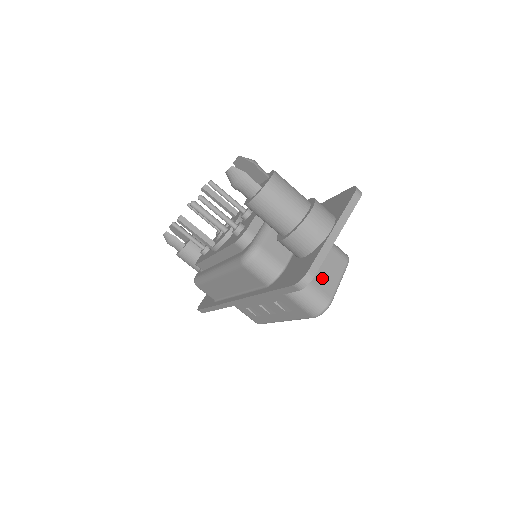
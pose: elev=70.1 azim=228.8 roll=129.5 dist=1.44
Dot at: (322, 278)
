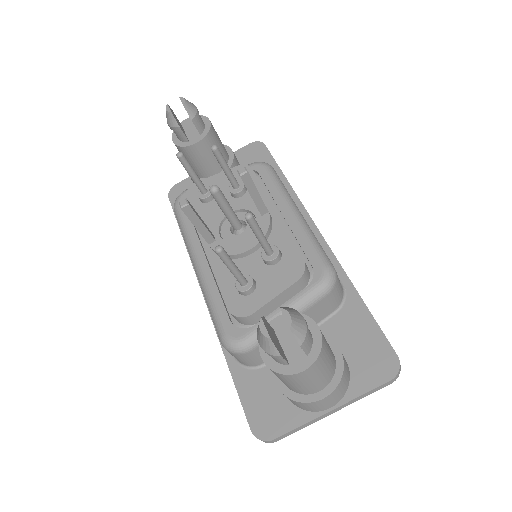
Dot at: occluded
